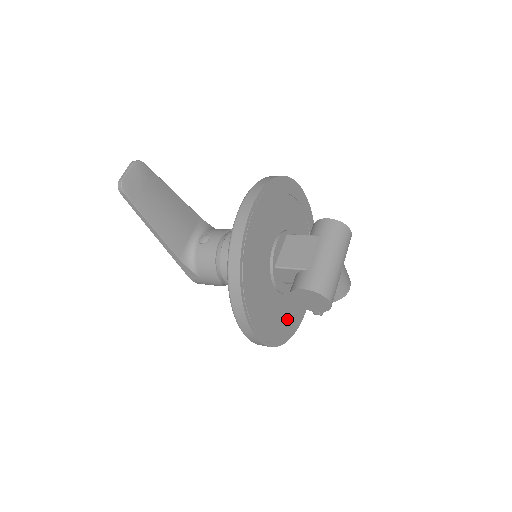
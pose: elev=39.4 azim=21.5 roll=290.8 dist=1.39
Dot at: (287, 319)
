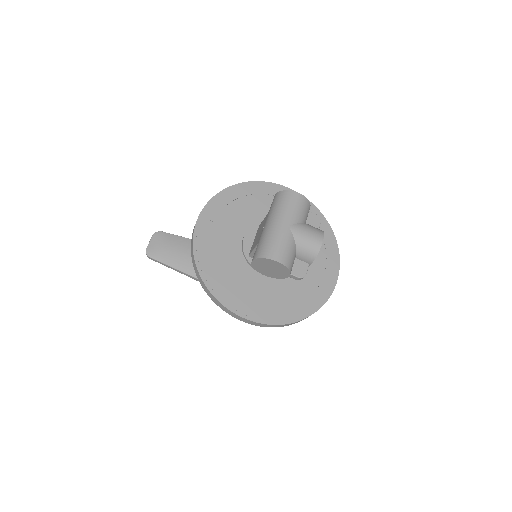
Dot at: (299, 297)
